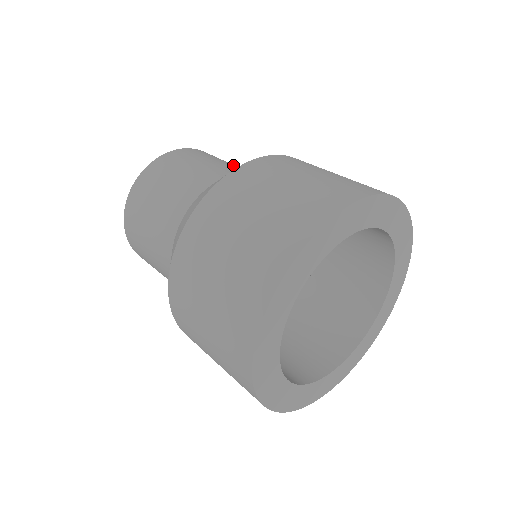
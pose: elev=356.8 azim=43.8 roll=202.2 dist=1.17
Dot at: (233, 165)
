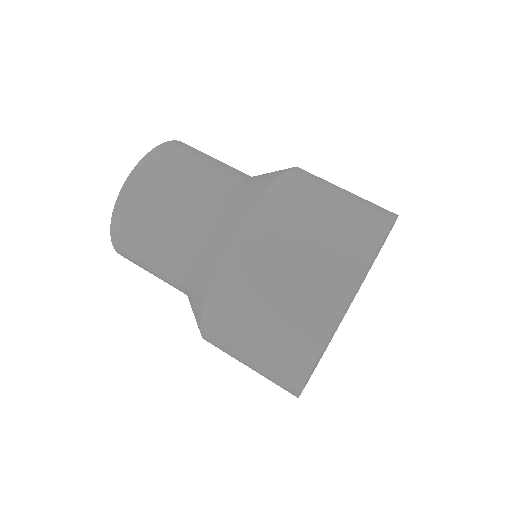
Dot at: (214, 167)
